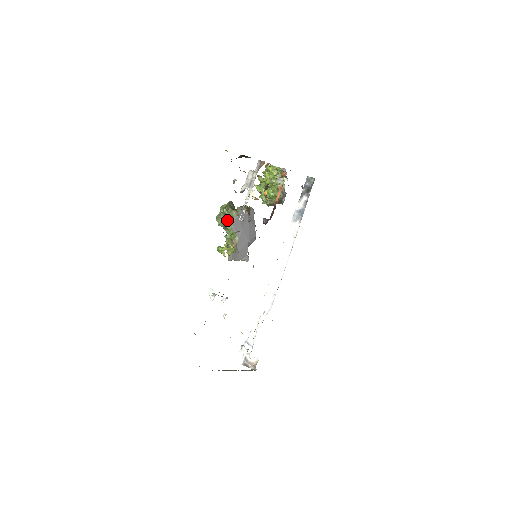
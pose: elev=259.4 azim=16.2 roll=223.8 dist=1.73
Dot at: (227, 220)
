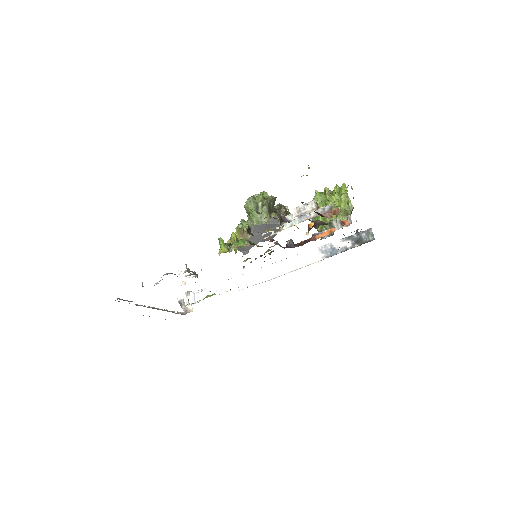
Dot at: (254, 216)
